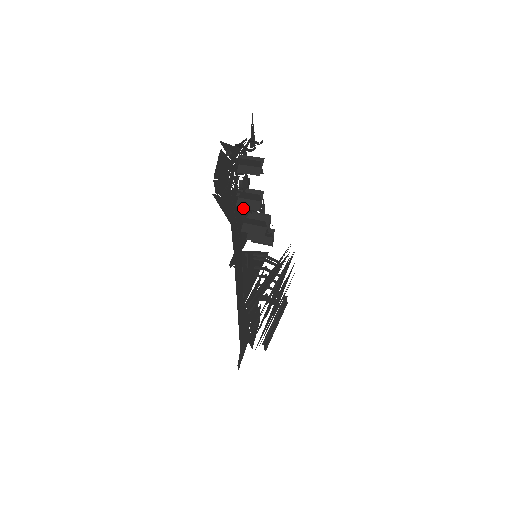
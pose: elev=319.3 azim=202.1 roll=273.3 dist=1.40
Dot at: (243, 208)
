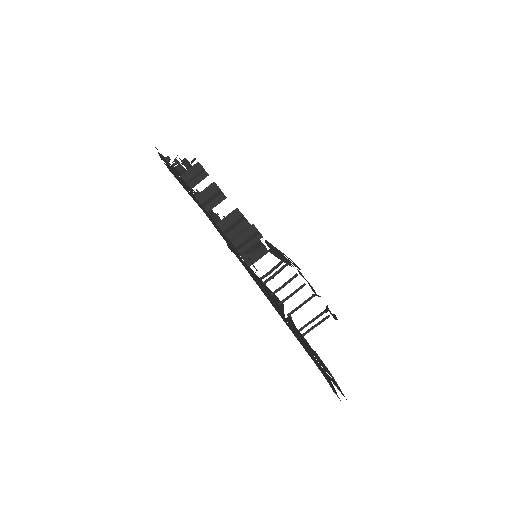
Dot at: occluded
